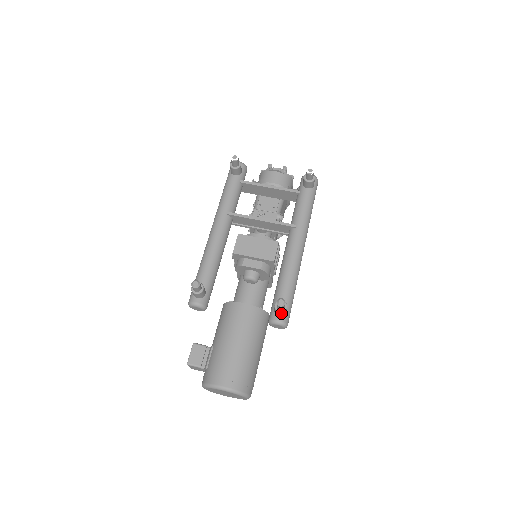
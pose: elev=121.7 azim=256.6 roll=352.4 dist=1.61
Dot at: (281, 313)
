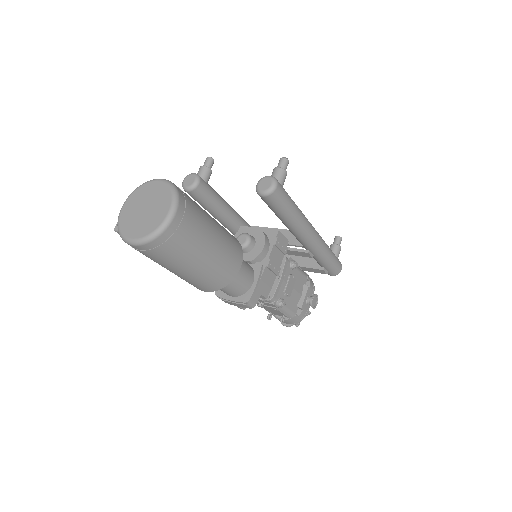
Dot at: (278, 171)
